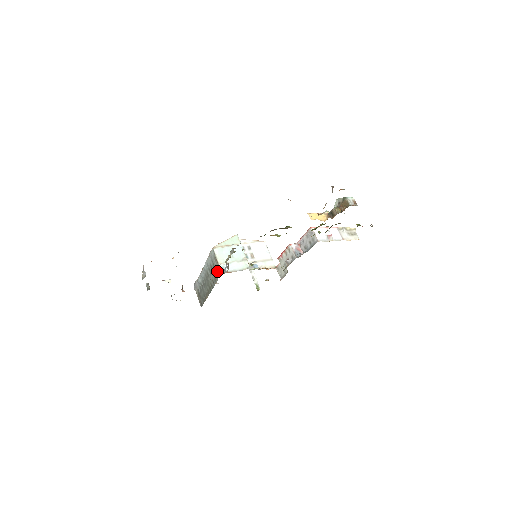
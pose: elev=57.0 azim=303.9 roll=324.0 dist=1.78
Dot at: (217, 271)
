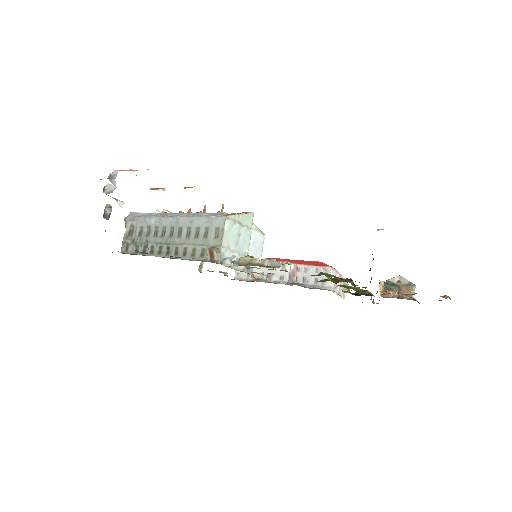
Dot at: (213, 253)
